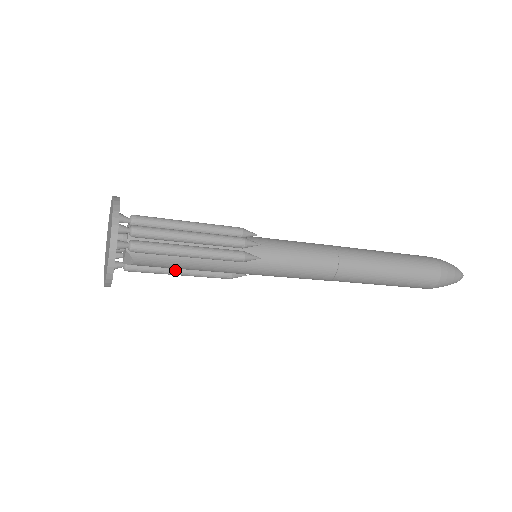
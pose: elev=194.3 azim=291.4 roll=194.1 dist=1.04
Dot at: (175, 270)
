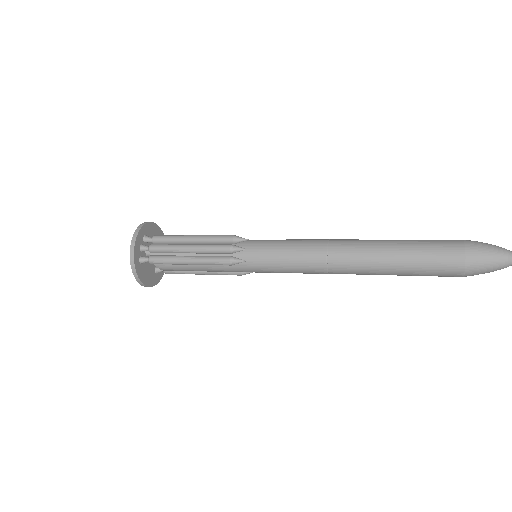
Dot at: (196, 271)
